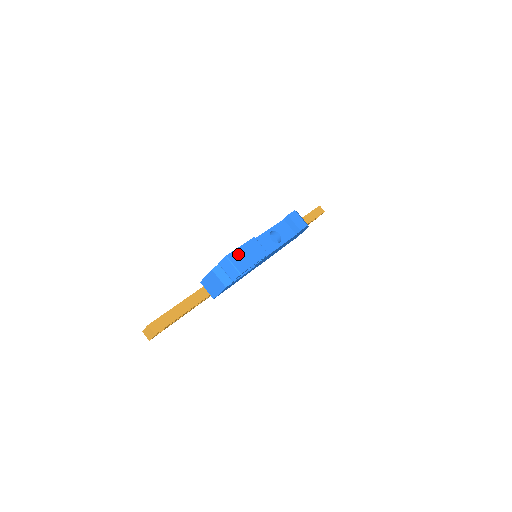
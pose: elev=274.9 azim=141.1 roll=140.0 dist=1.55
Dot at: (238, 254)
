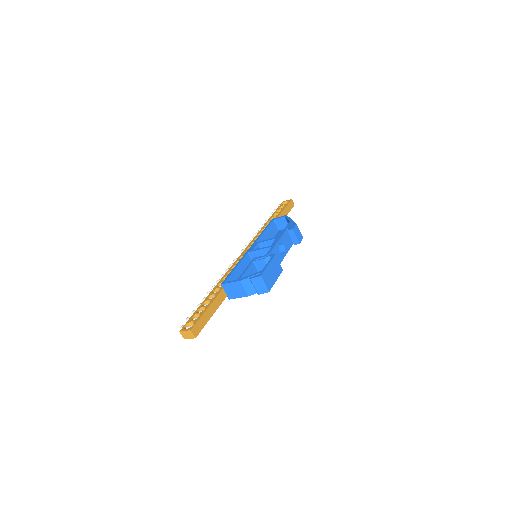
Dot at: (267, 273)
